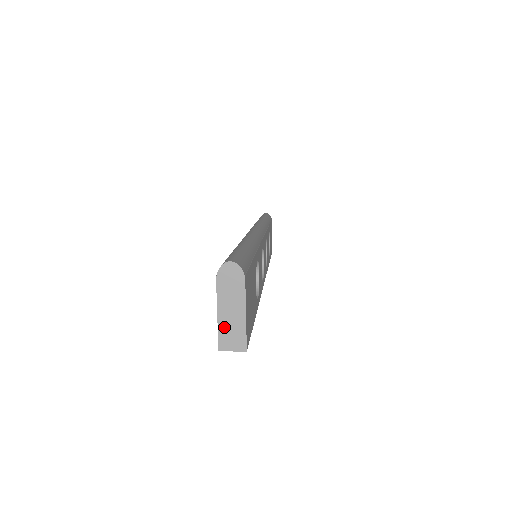
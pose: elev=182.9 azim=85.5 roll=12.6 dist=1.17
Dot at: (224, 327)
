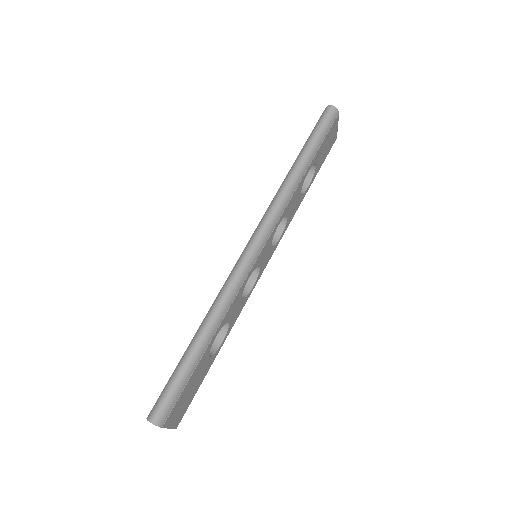
Dot at: occluded
